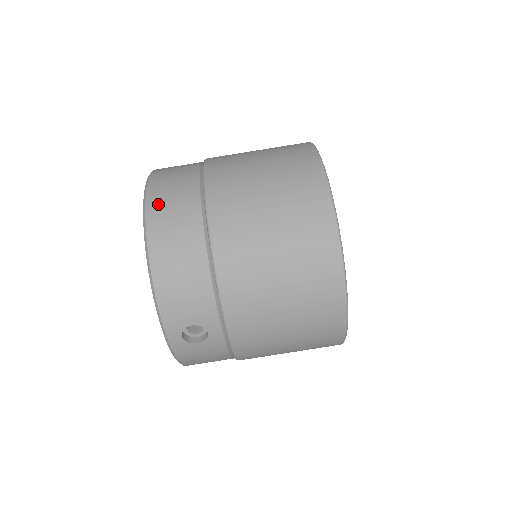
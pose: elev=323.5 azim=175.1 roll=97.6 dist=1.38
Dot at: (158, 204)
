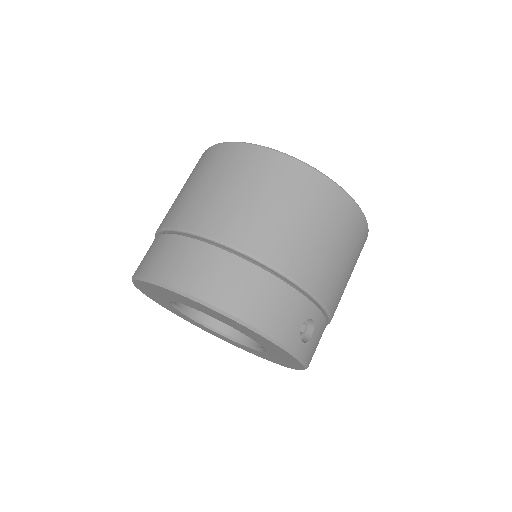
Dot at: (191, 281)
